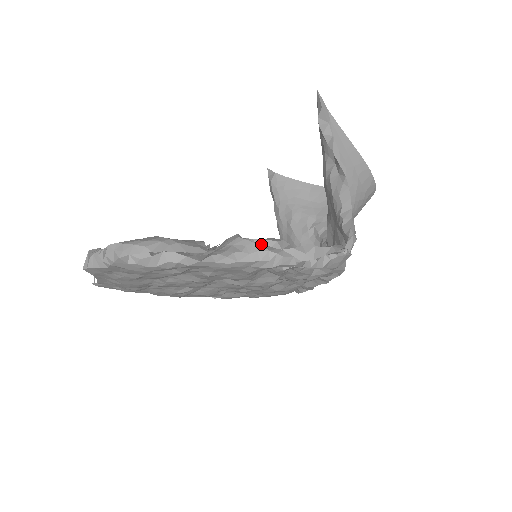
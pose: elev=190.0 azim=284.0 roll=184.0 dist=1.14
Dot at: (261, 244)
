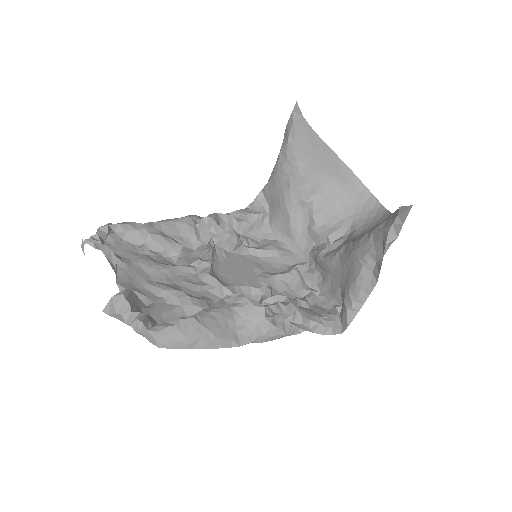
Dot at: (282, 327)
